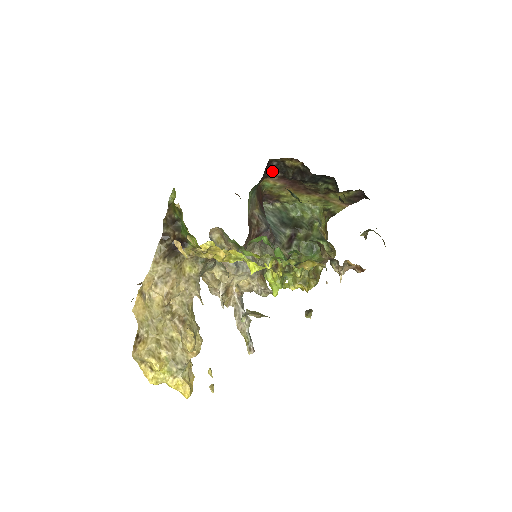
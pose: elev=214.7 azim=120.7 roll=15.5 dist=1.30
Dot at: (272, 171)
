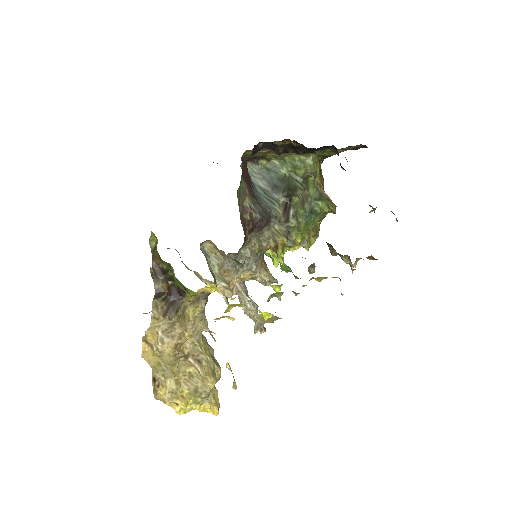
Dot at: occluded
